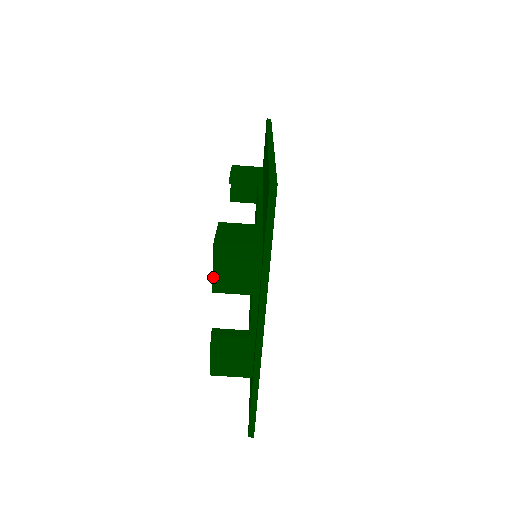
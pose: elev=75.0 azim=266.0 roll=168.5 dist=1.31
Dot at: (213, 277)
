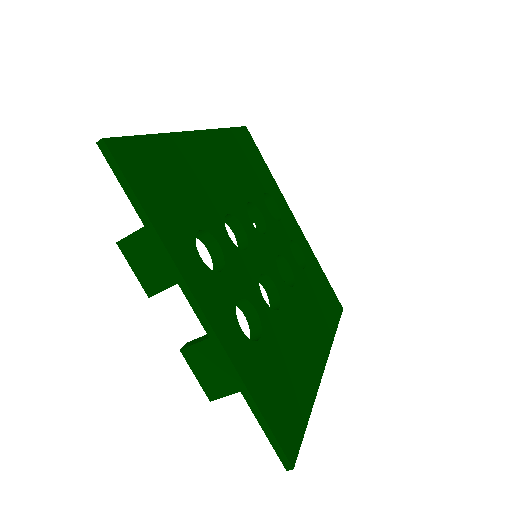
Dot at: (139, 280)
